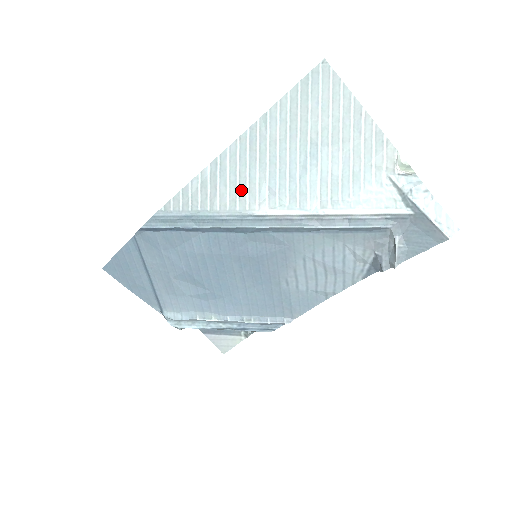
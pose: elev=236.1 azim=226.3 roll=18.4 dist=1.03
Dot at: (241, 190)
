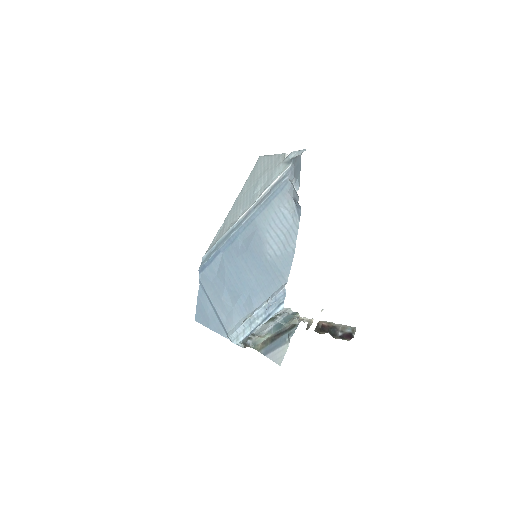
Dot at: (233, 220)
